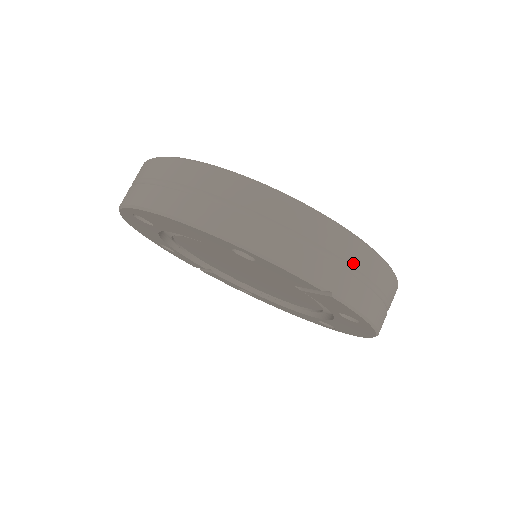
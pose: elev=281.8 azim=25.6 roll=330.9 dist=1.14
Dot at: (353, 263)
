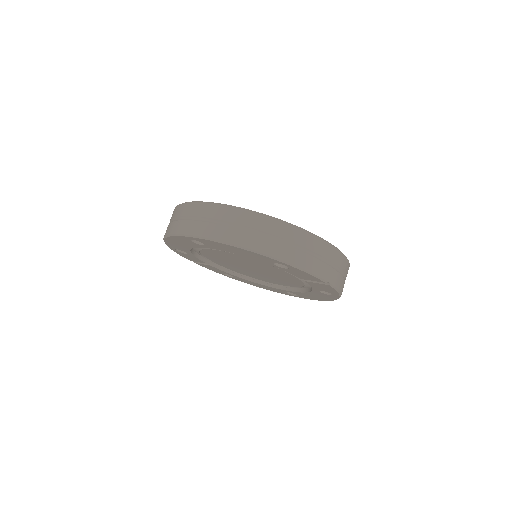
Dot at: (338, 265)
